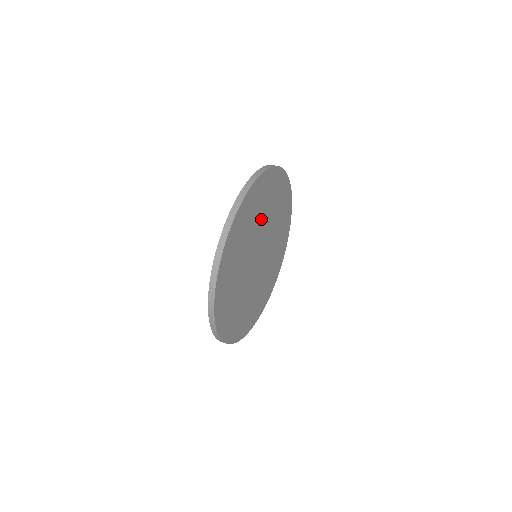
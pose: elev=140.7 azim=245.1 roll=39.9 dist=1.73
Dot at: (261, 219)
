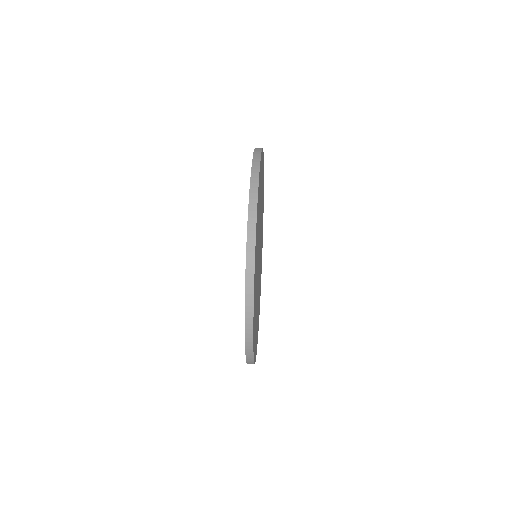
Dot at: occluded
